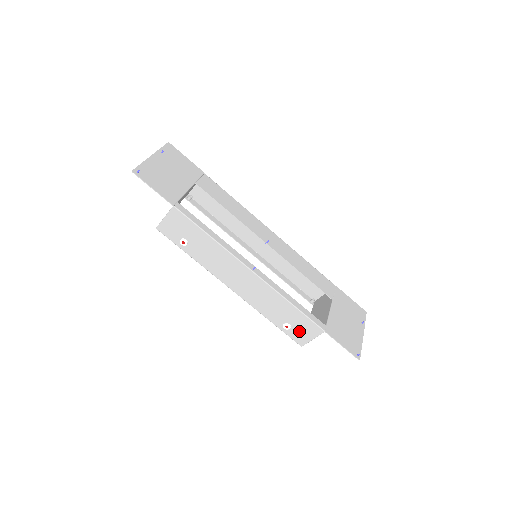
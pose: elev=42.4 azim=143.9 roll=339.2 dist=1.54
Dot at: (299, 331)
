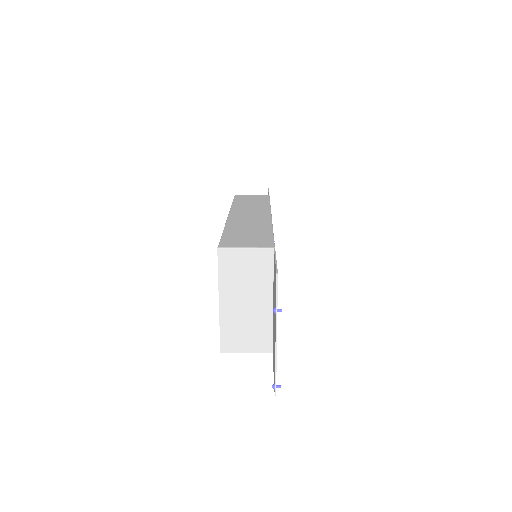
Dot at: occluded
